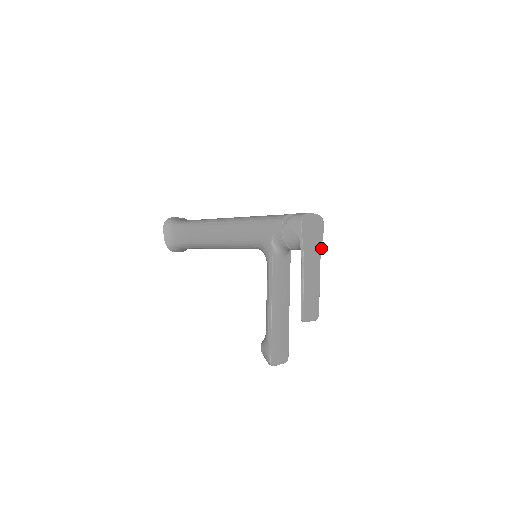
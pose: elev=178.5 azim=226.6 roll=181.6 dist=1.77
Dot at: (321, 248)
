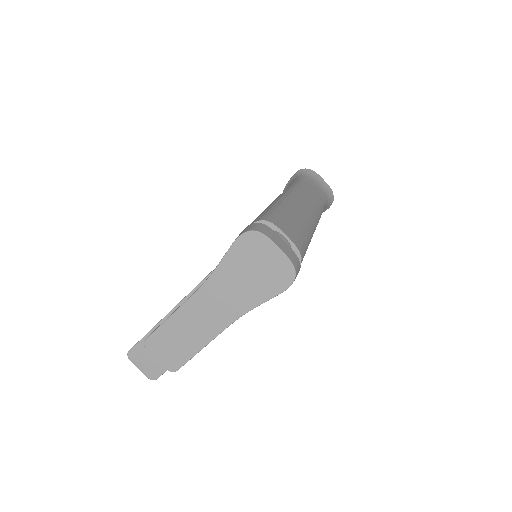
Dot at: (255, 307)
